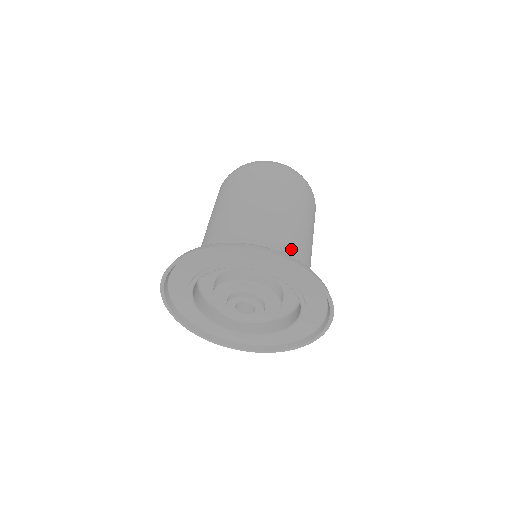
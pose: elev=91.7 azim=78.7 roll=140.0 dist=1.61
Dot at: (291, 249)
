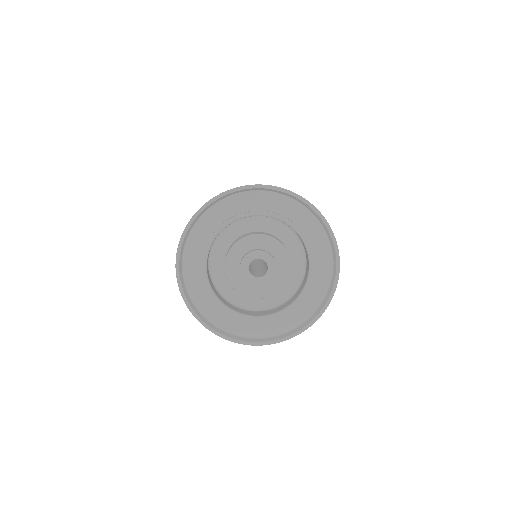
Dot at: occluded
